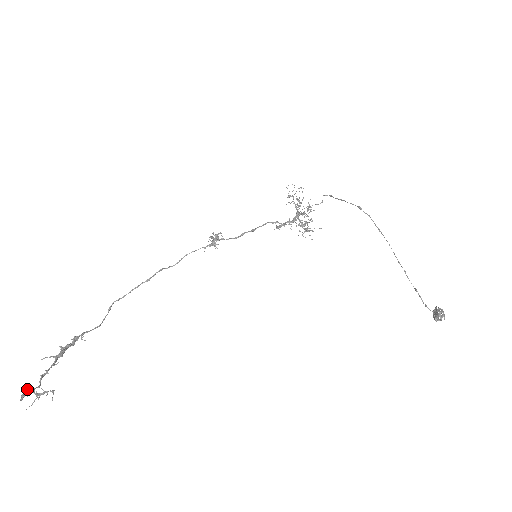
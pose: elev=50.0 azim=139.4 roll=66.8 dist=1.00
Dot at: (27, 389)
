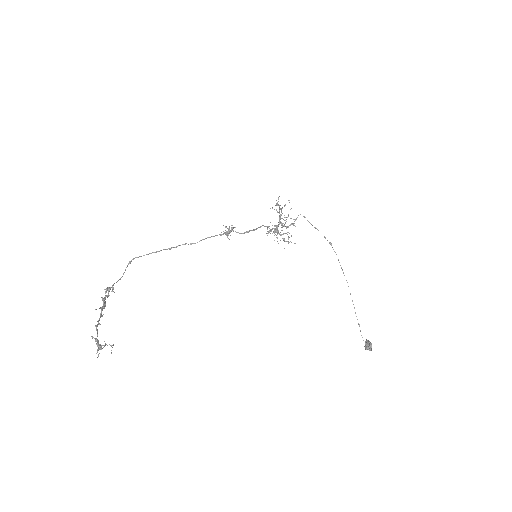
Dot at: (97, 342)
